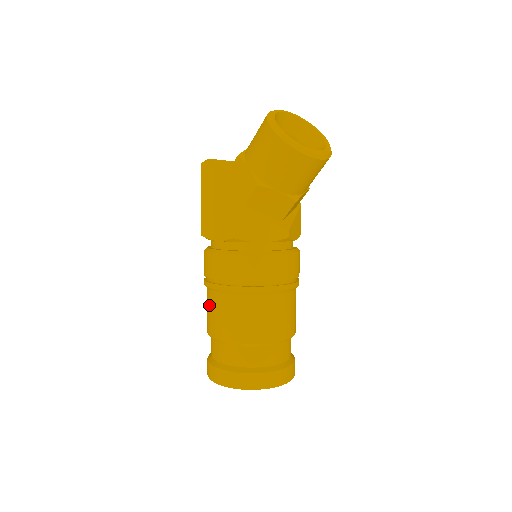
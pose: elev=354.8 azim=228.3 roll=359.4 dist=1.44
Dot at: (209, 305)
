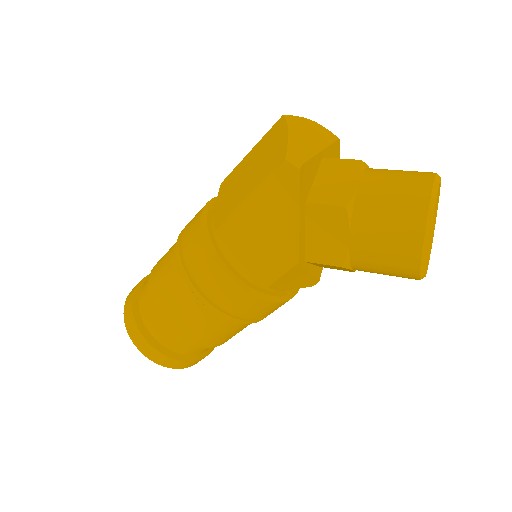
Dot at: (175, 294)
